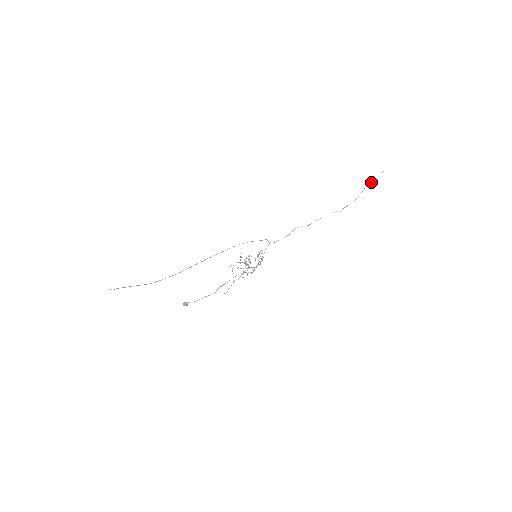
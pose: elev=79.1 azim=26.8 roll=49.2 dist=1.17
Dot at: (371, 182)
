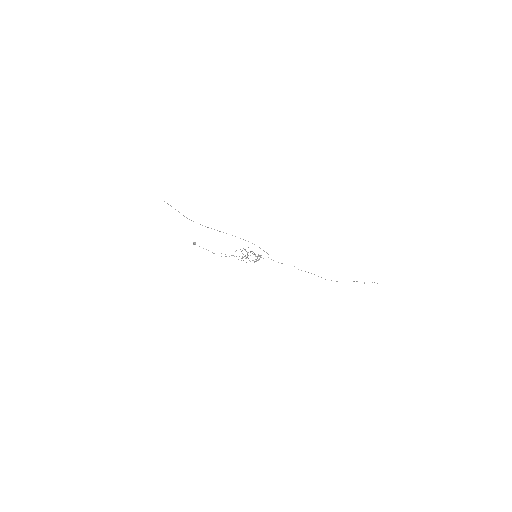
Dot at: occluded
